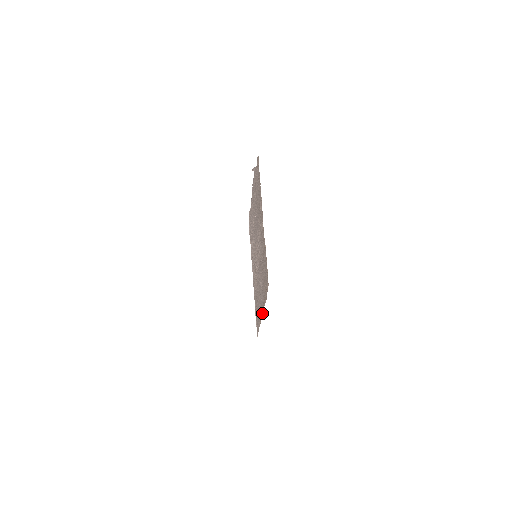
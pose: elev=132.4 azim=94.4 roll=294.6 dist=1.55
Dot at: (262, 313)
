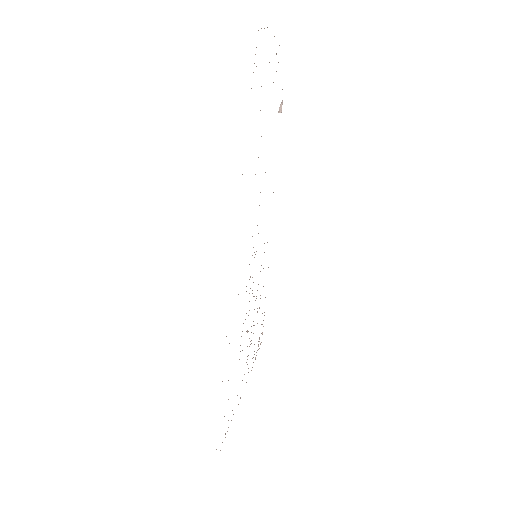
Dot at: occluded
